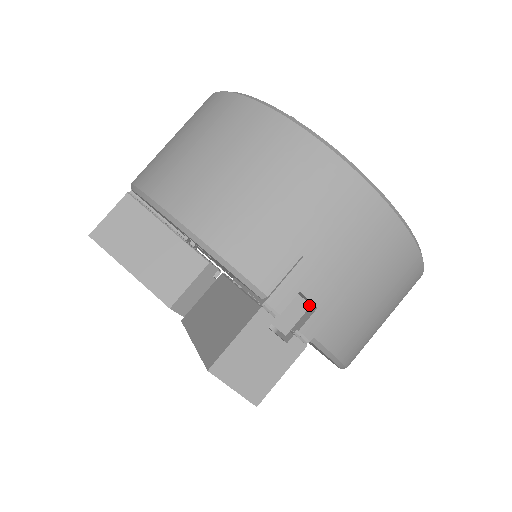
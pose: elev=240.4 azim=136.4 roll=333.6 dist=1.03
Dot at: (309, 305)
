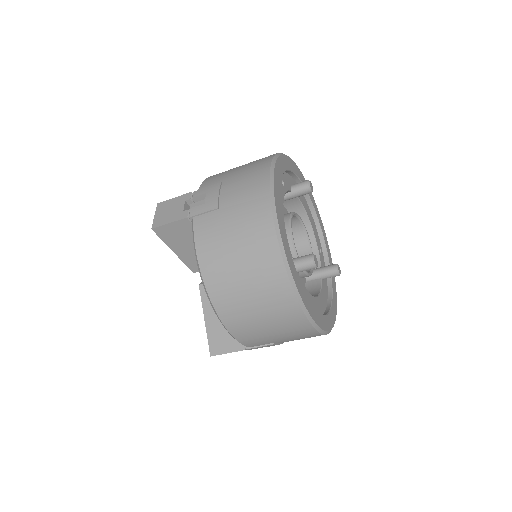
Dot at: occluded
